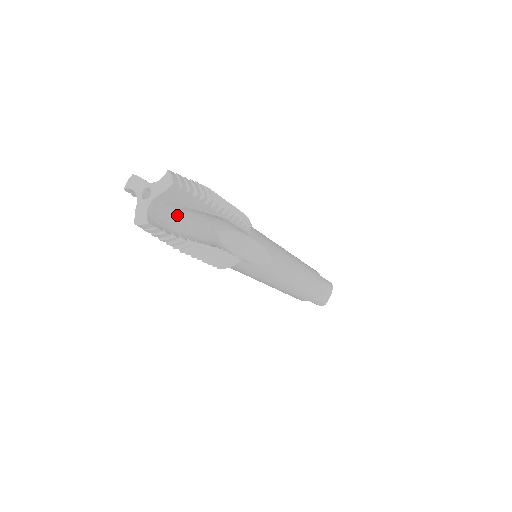
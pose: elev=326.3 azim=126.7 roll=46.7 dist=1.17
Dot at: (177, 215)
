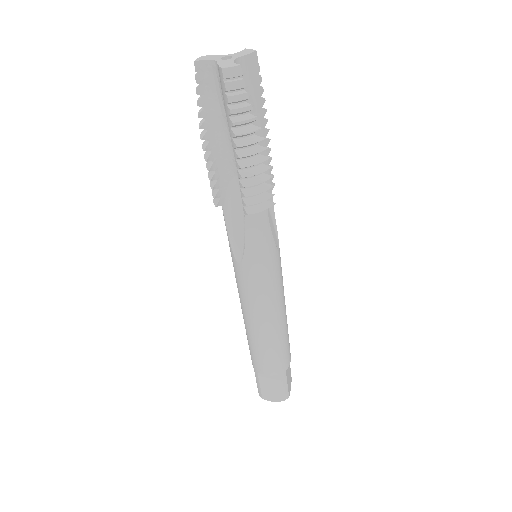
Dot at: occluded
